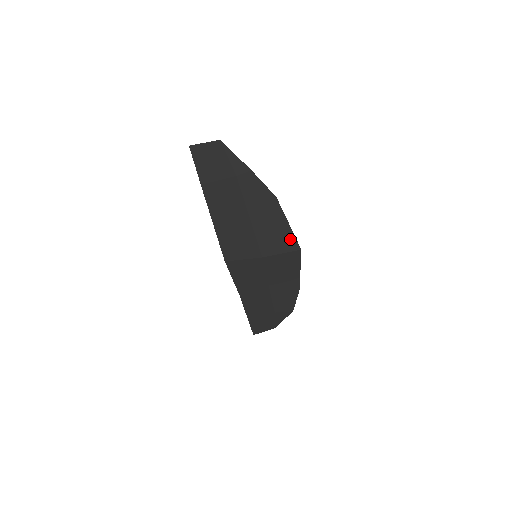
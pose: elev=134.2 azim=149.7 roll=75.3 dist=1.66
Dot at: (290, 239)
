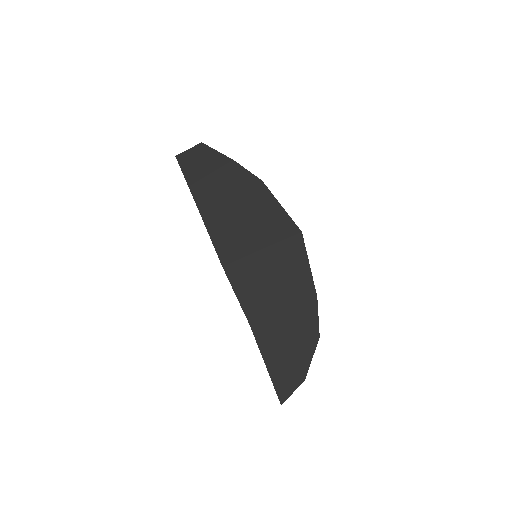
Dot at: (287, 222)
